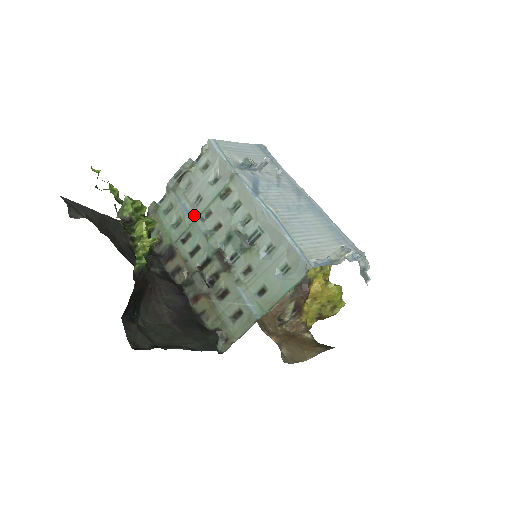
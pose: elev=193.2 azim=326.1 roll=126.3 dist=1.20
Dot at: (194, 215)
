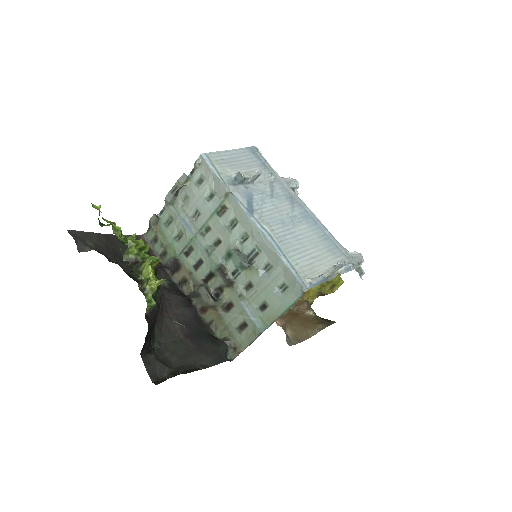
Dot at: (194, 230)
